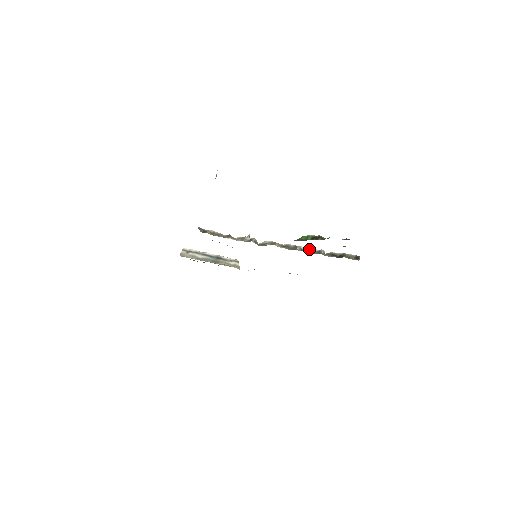
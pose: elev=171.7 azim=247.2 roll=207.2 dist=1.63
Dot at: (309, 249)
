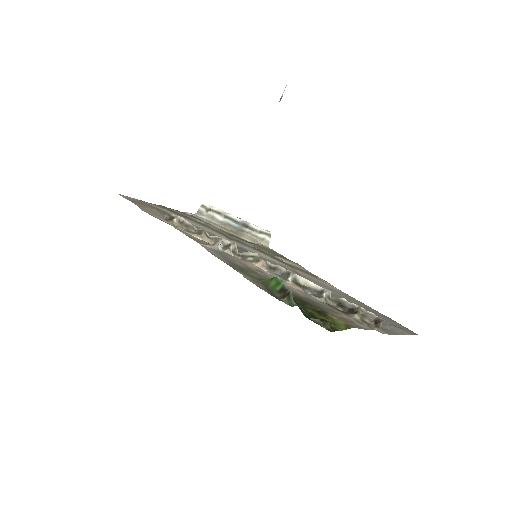
Dot at: (308, 283)
